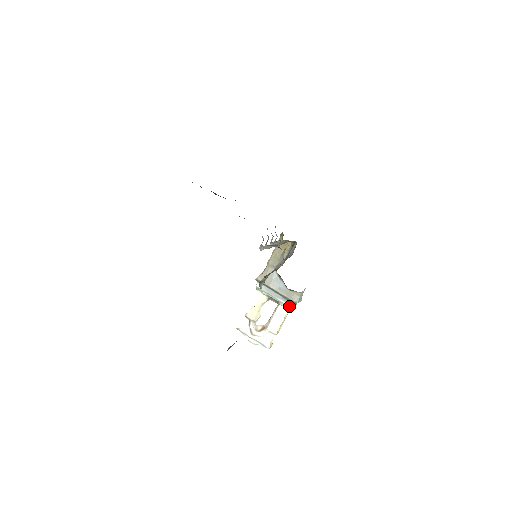
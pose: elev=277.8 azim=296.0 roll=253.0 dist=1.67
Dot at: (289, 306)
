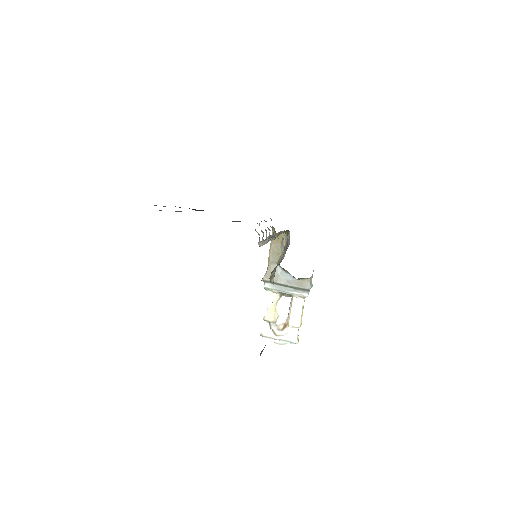
Dot at: (303, 295)
